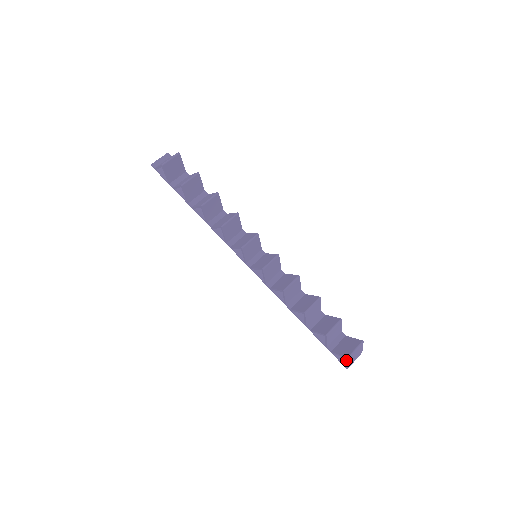
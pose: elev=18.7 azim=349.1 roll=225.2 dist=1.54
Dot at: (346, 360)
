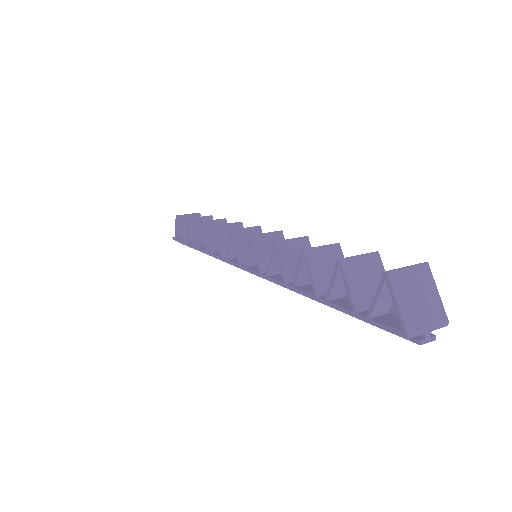
Dot at: occluded
